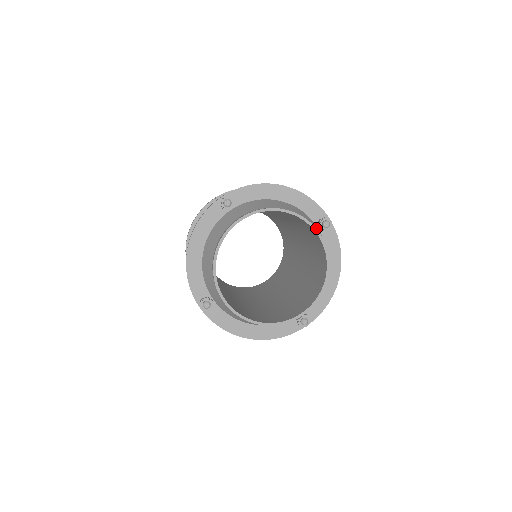
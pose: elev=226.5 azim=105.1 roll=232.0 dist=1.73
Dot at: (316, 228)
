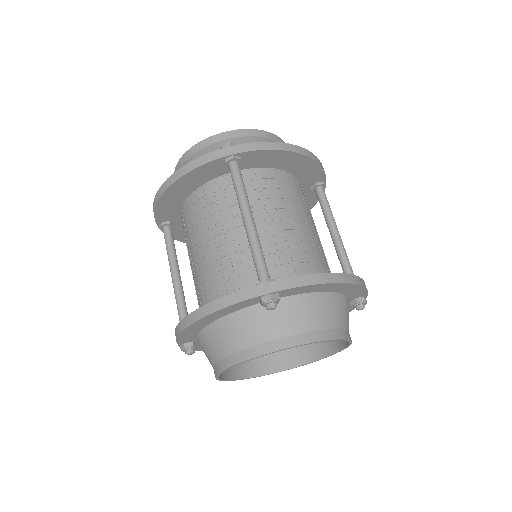
Dot at: occluded
